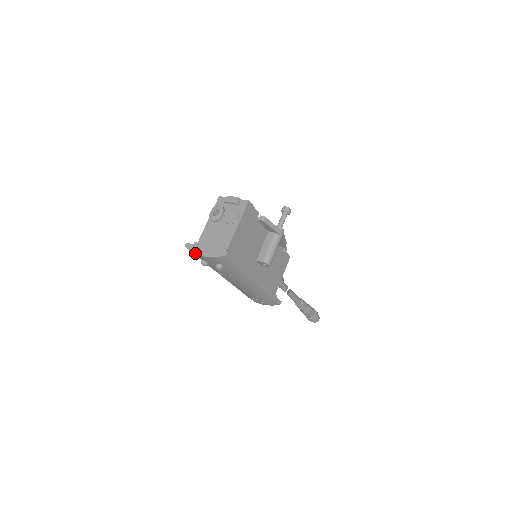
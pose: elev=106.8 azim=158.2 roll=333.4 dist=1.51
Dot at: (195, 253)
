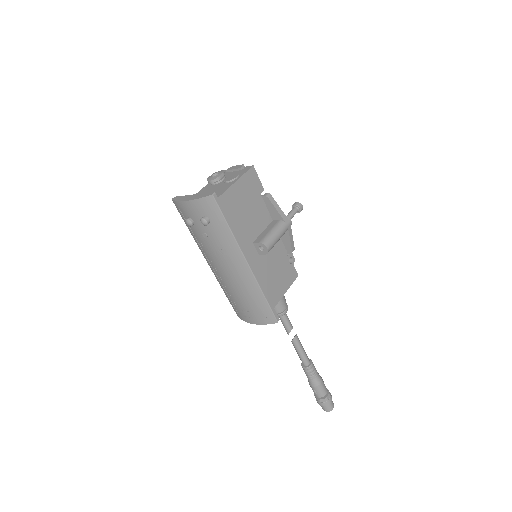
Dot at: (180, 200)
